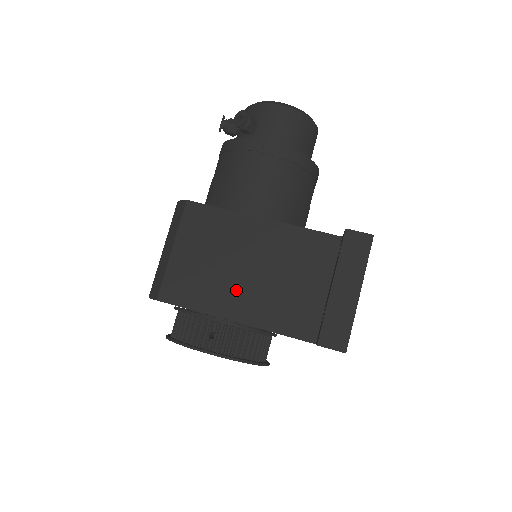
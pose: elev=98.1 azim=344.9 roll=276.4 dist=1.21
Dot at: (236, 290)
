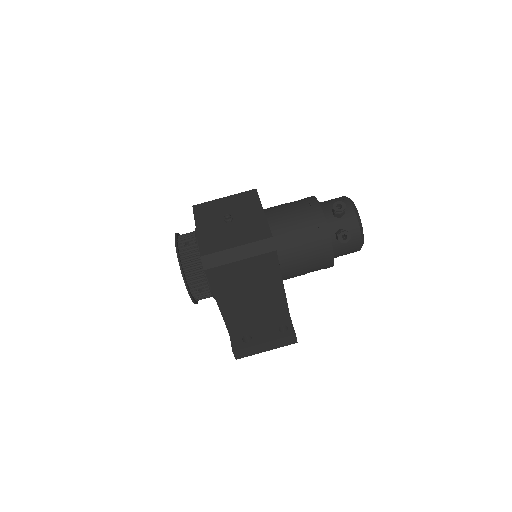
Dot at: (236, 297)
